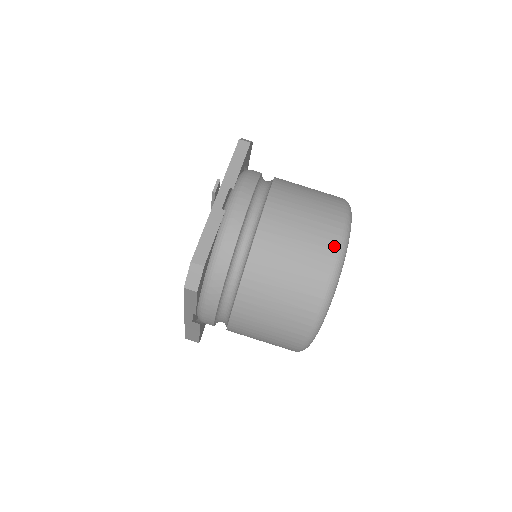
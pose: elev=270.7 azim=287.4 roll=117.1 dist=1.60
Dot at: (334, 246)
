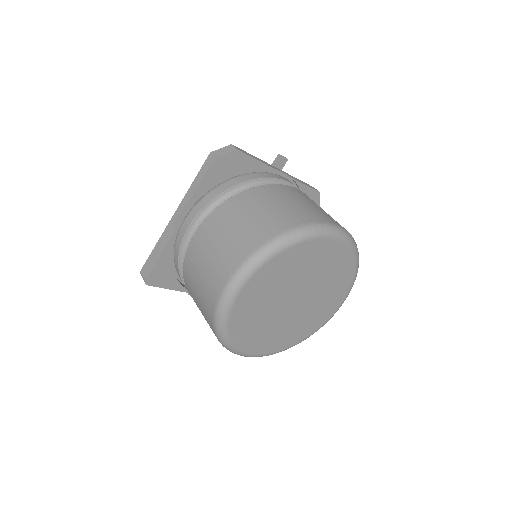
Dot at: (330, 221)
